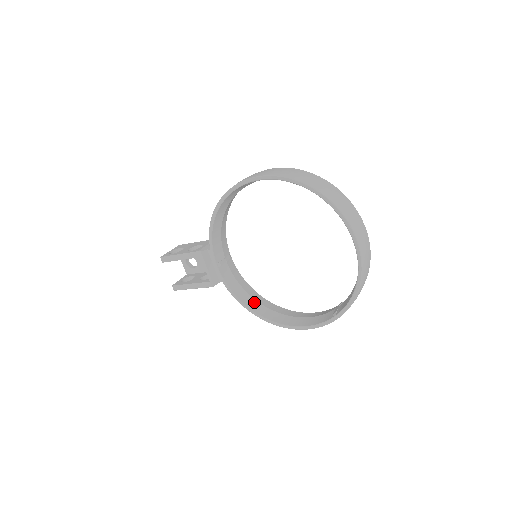
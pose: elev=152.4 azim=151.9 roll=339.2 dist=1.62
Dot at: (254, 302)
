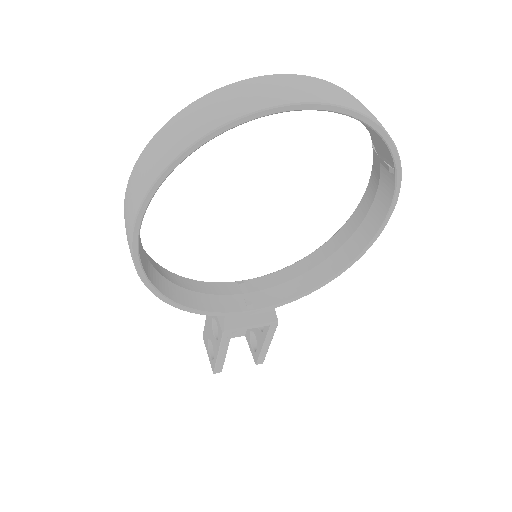
Dot at: (318, 270)
